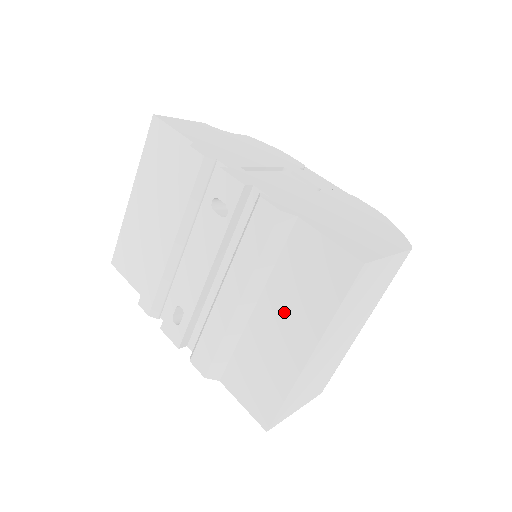
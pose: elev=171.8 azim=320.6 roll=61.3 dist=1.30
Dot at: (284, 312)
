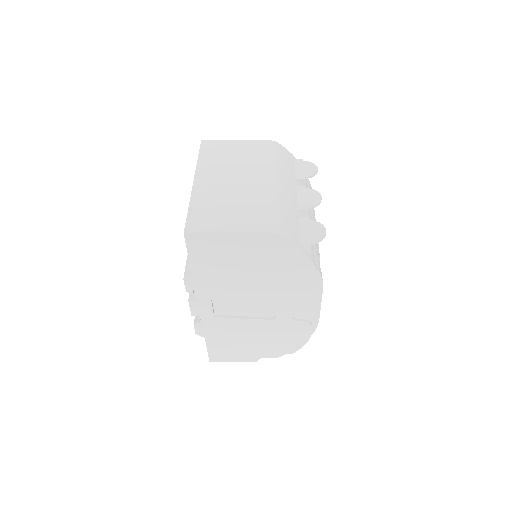
Dot at: occluded
